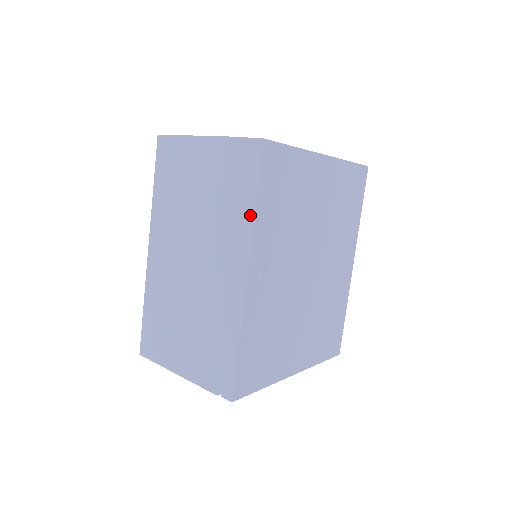
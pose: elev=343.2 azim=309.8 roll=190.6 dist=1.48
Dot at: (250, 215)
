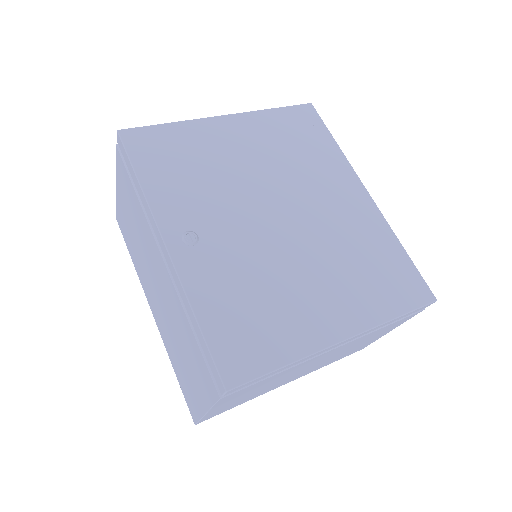
Dot at: (141, 193)
